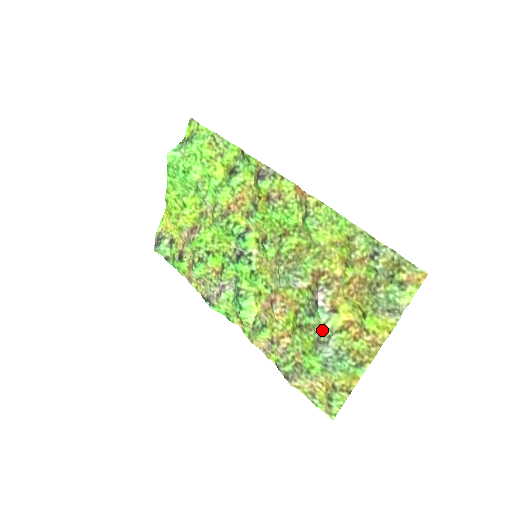
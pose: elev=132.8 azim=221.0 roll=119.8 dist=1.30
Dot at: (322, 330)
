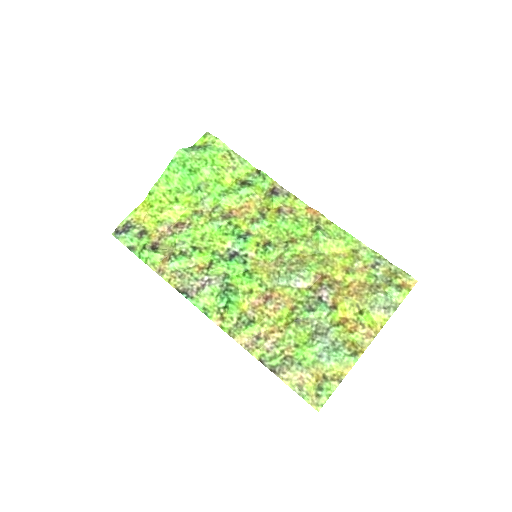
Dot at: (320, 323)
